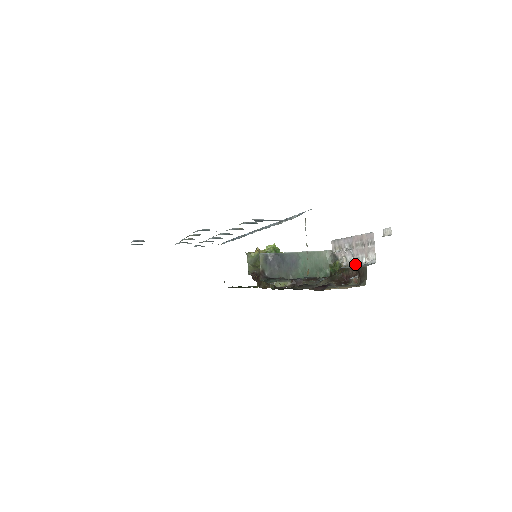
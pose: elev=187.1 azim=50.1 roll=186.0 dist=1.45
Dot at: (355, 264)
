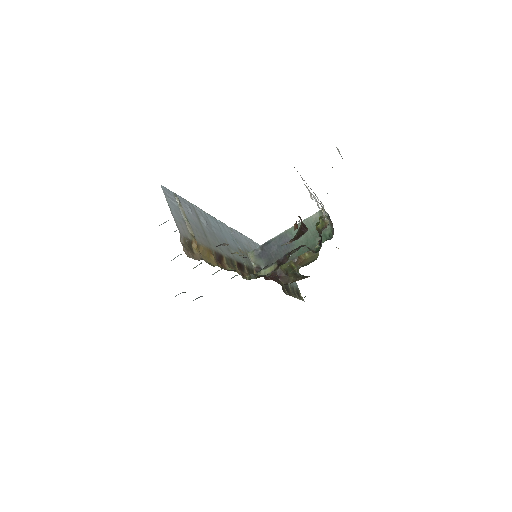
Dot at: (319, 208)
